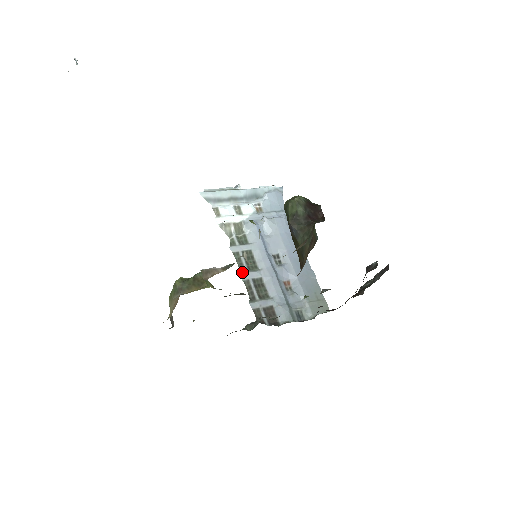
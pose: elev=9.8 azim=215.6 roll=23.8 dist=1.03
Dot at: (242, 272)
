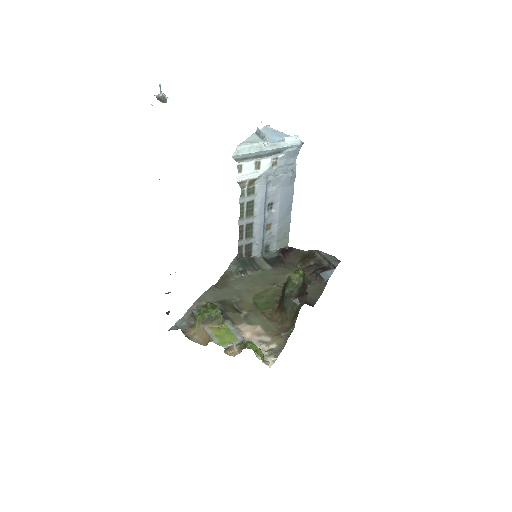
Dot at: (241, 220)
